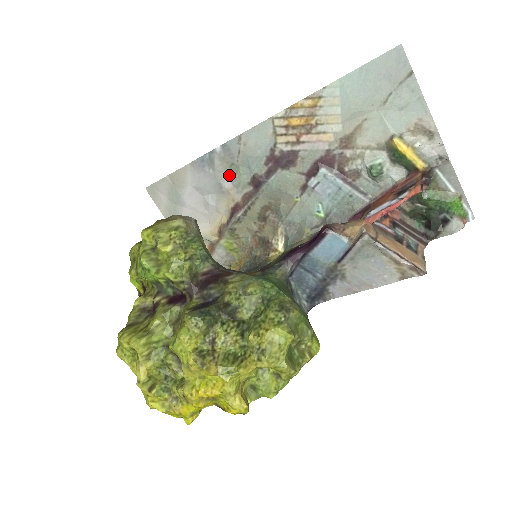
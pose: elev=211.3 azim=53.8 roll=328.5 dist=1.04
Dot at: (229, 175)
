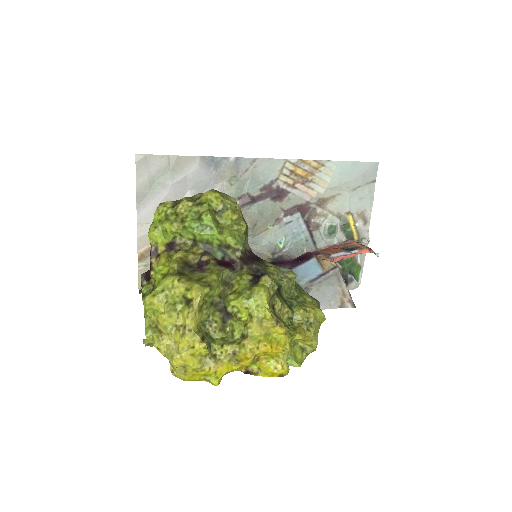
Dot at: (226, 183)
